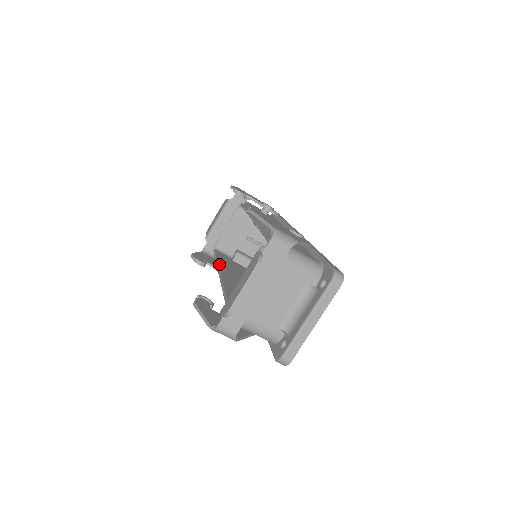
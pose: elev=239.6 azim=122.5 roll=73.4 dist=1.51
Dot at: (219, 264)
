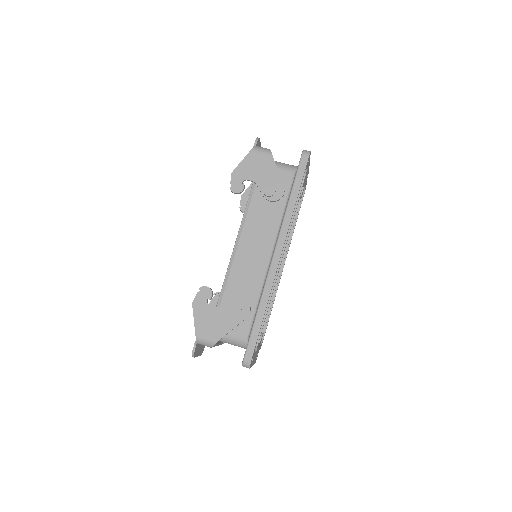
Dot at: (227, 276)
